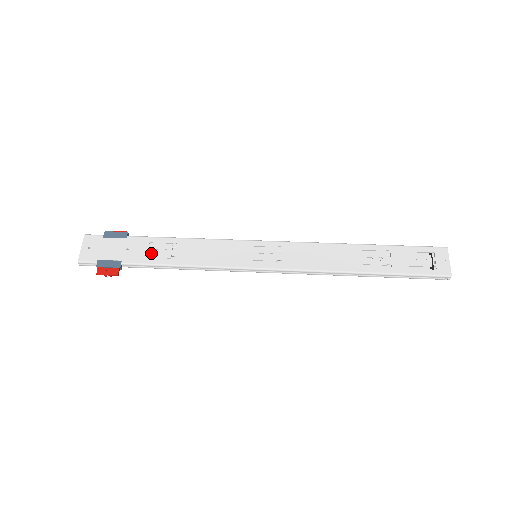
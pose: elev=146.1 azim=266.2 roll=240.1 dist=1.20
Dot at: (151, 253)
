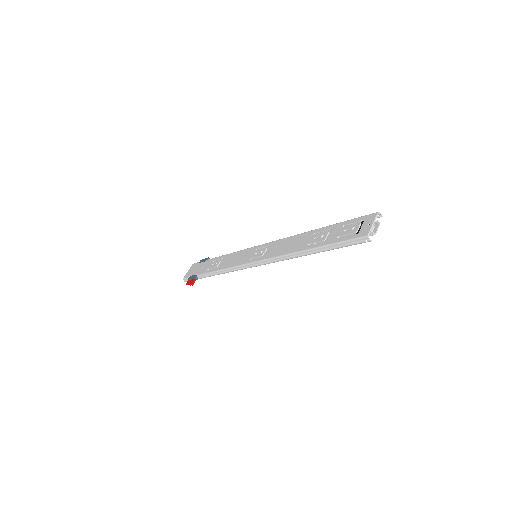
Dot at: (210, 267)
